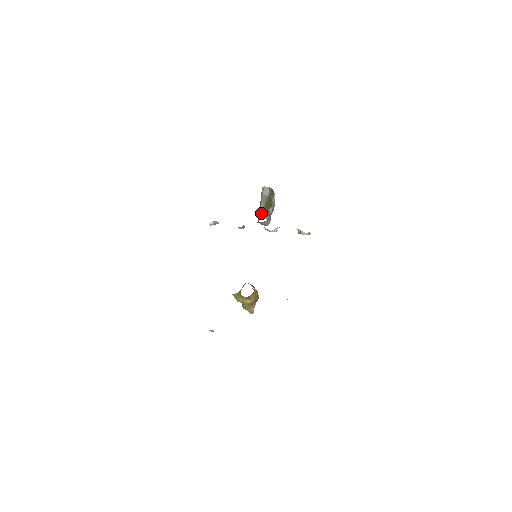
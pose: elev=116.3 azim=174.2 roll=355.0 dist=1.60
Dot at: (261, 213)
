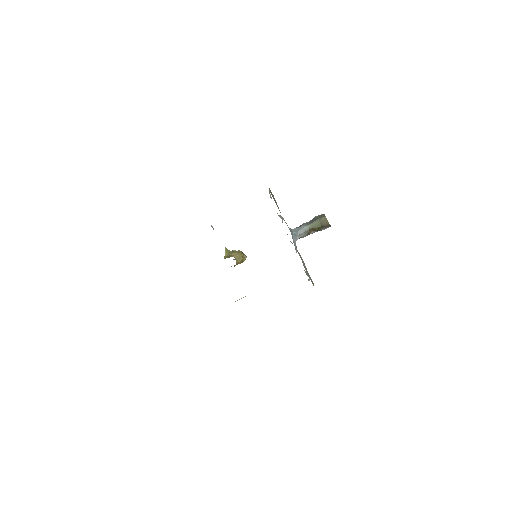
Dot at: (294, 237)
